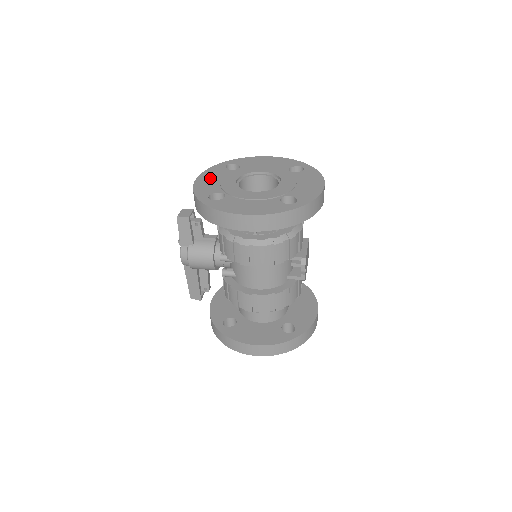
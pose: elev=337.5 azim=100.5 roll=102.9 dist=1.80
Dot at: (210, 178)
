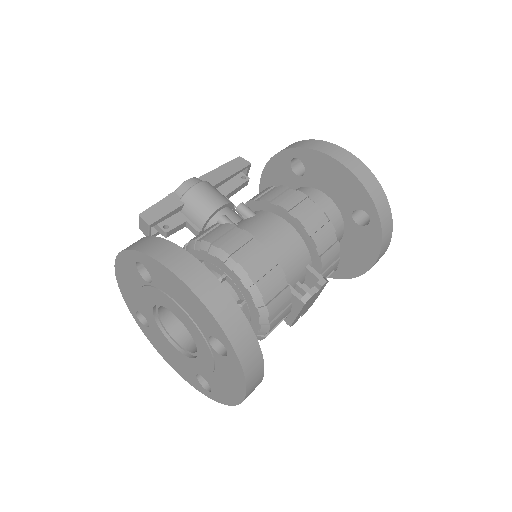
Dot at: (127, 280)
